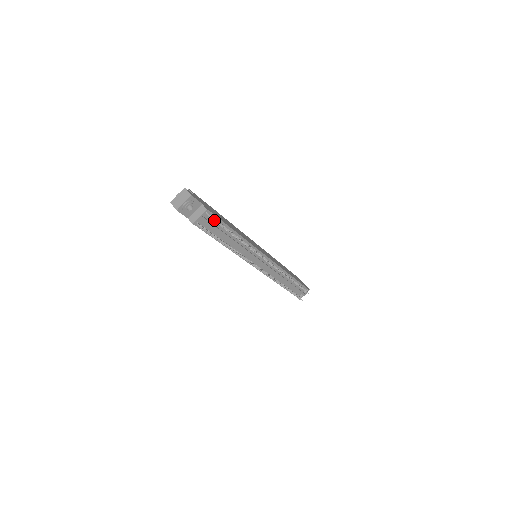
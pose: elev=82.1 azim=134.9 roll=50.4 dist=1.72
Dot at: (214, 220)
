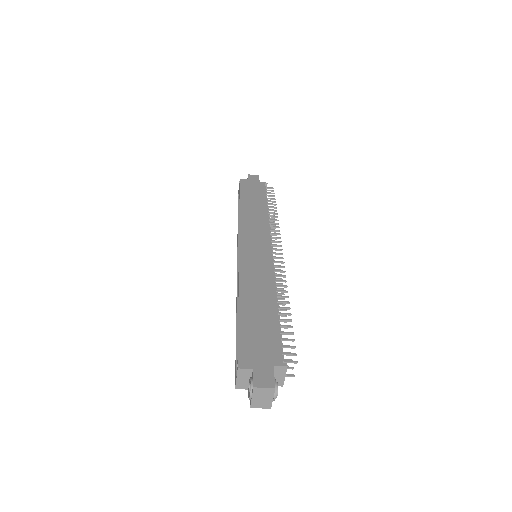
Dot at: (292, 355)
